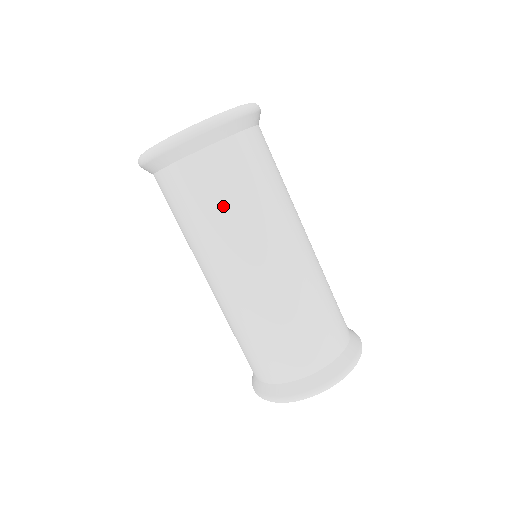
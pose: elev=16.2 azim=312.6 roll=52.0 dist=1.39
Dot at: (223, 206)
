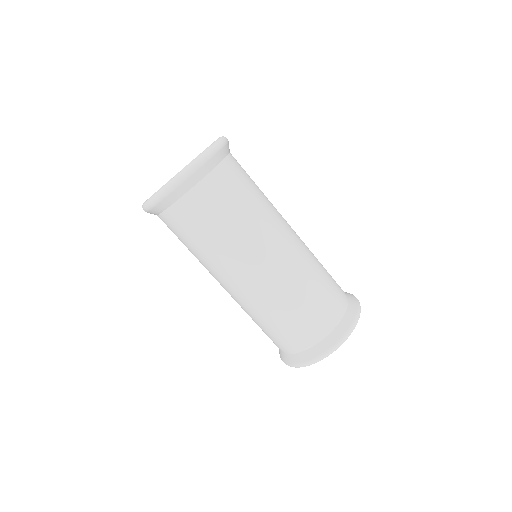
Dot at: (188, 248)
